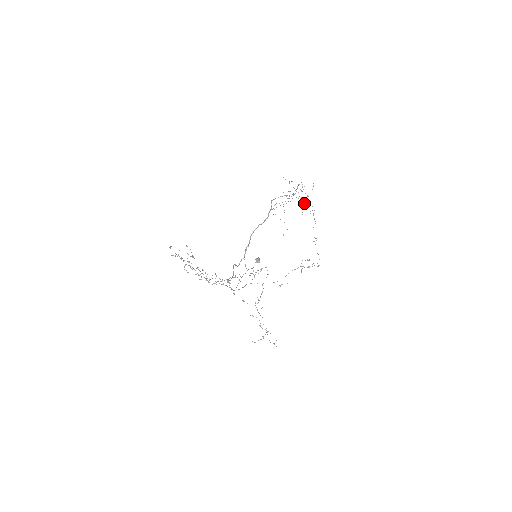
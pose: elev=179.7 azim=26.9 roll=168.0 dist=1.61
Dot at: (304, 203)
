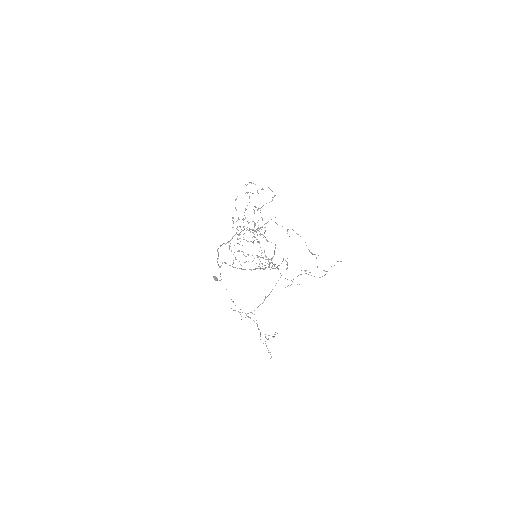
Dot at: occluded
